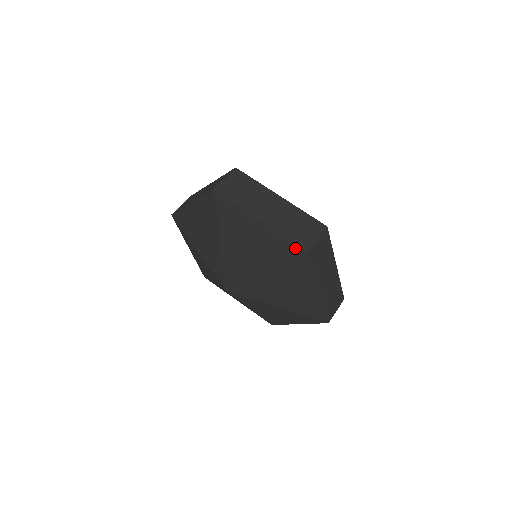
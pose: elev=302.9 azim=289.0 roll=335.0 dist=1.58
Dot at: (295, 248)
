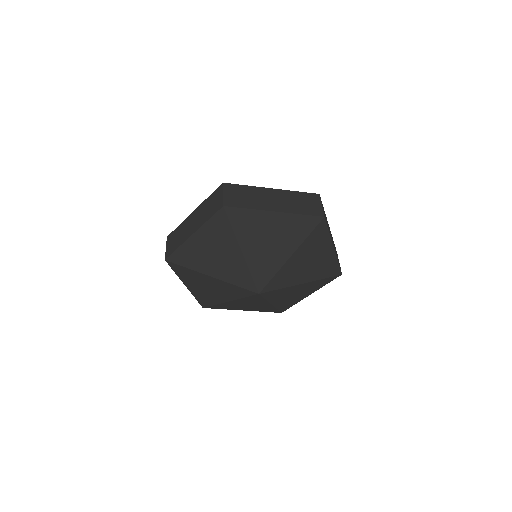
Dot at: (313, 220)
